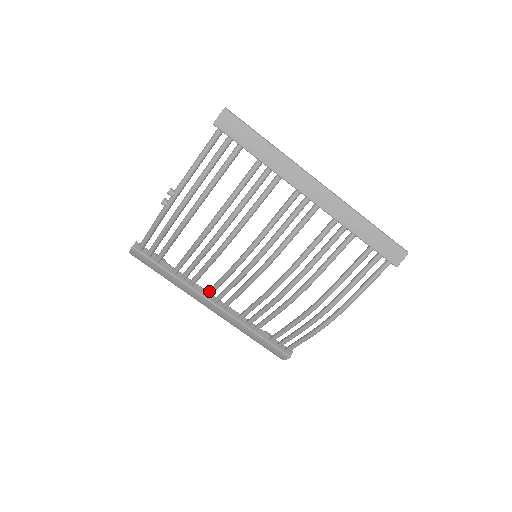
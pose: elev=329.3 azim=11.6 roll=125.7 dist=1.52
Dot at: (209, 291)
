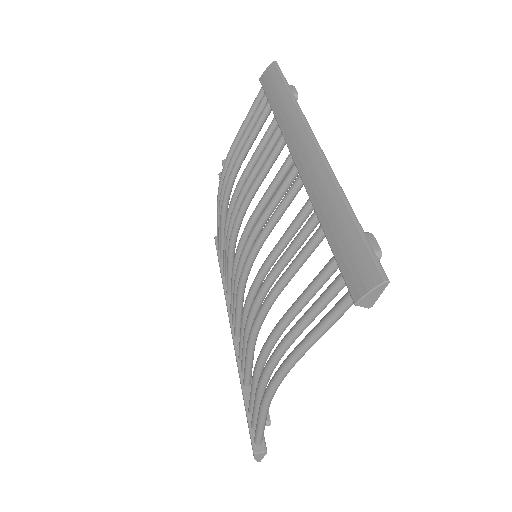
Dot at: occluded
